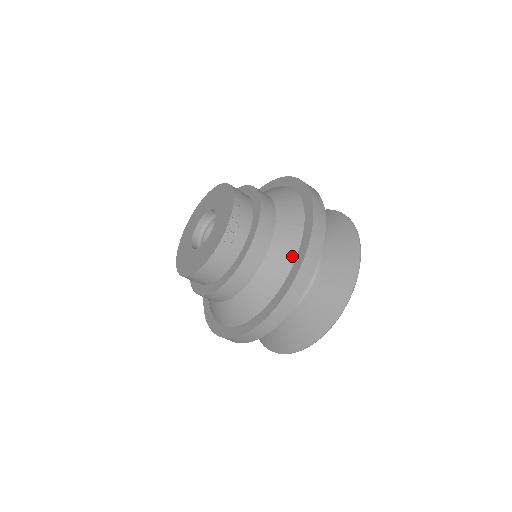
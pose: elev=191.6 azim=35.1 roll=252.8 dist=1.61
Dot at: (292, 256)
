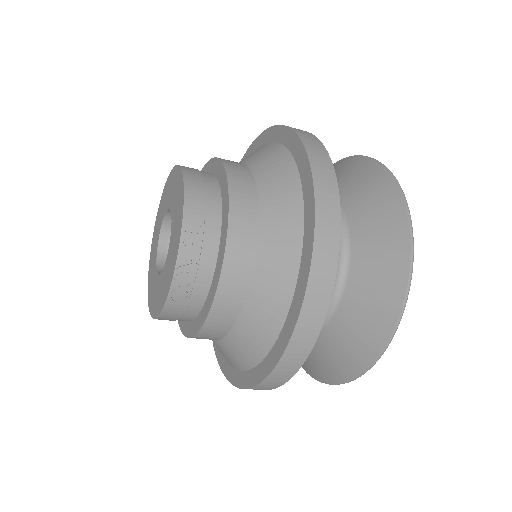
Dot at: (276, 325)
